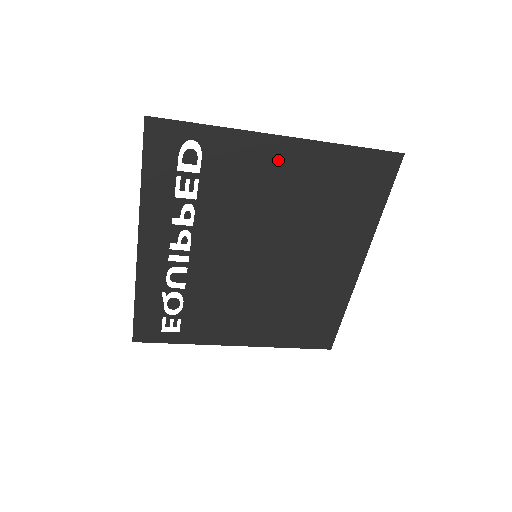
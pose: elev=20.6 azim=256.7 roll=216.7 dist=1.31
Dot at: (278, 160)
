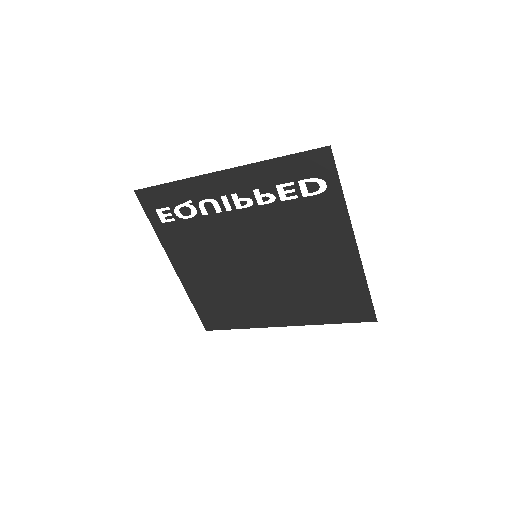
Dot at: (337, 246)
